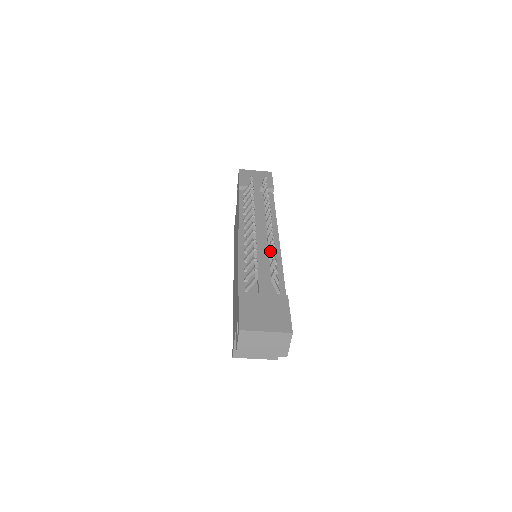
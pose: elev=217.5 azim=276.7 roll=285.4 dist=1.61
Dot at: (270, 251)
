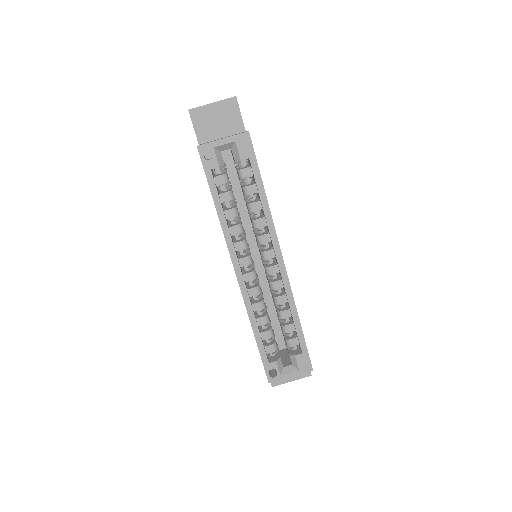
Dot at: occluded
